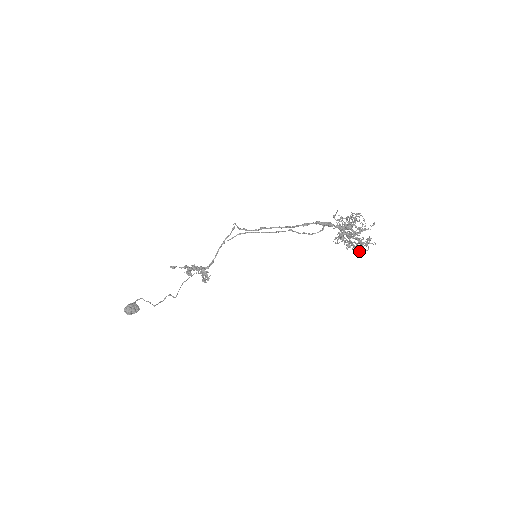
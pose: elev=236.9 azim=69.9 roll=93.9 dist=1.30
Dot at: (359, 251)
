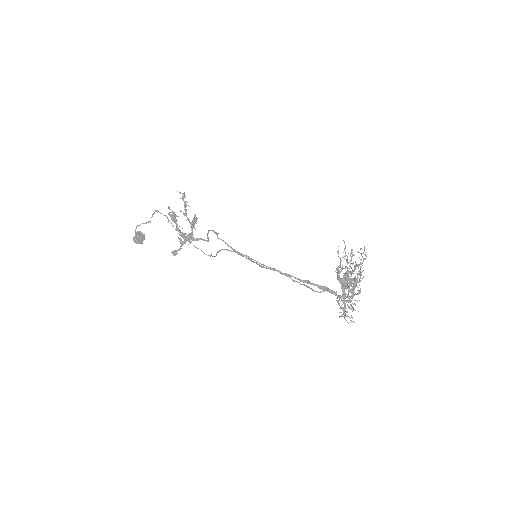
Dot at: occluded
